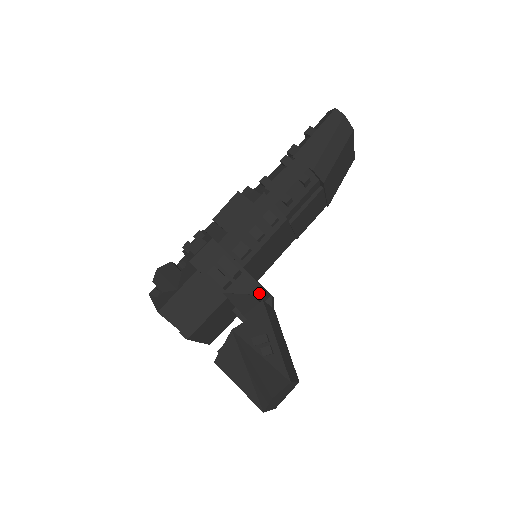
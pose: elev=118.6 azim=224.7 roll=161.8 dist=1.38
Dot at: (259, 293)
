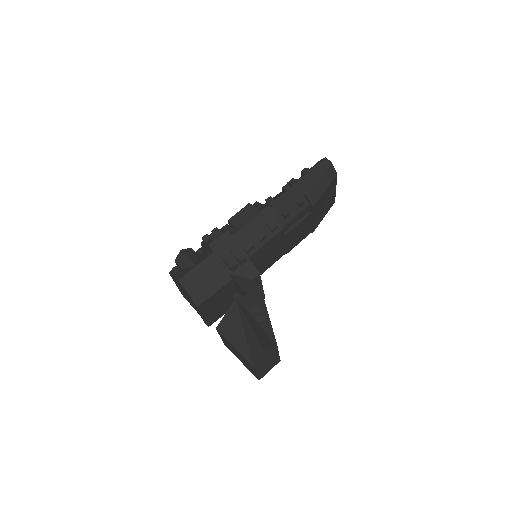
Dot at: (256, 282)
